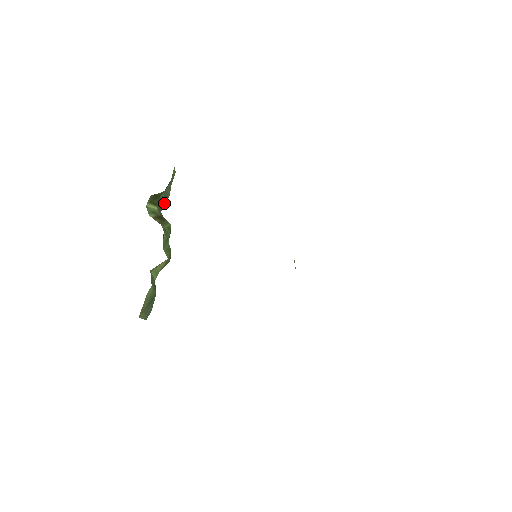
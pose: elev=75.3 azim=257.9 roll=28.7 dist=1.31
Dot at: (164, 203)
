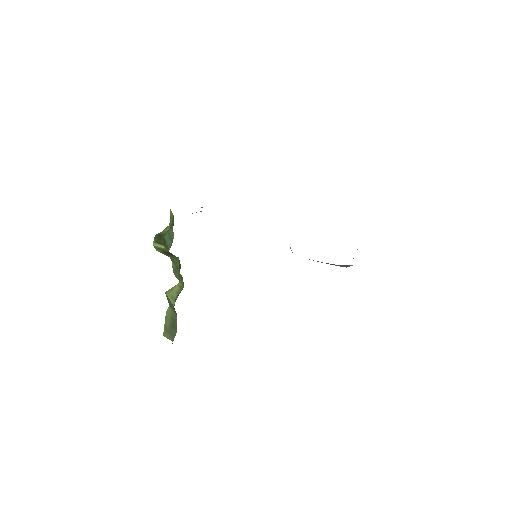
Dot at: (170, 244)
